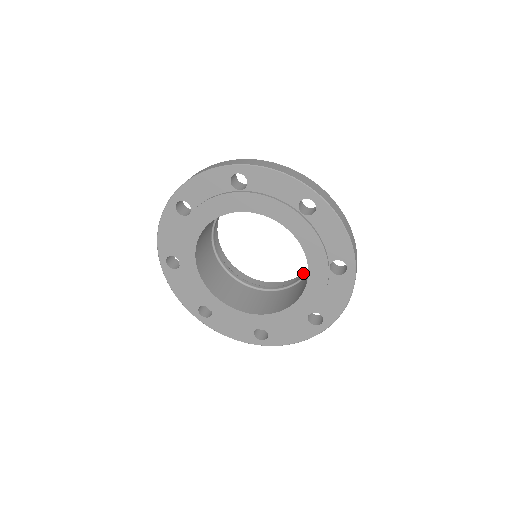
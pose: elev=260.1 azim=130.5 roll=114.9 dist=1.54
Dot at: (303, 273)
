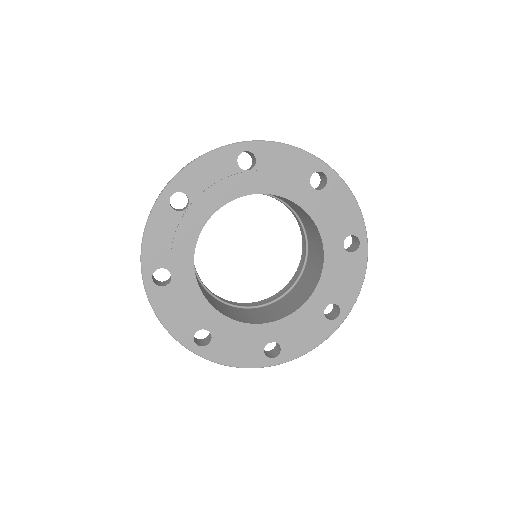
Dot at: (302, 242)
